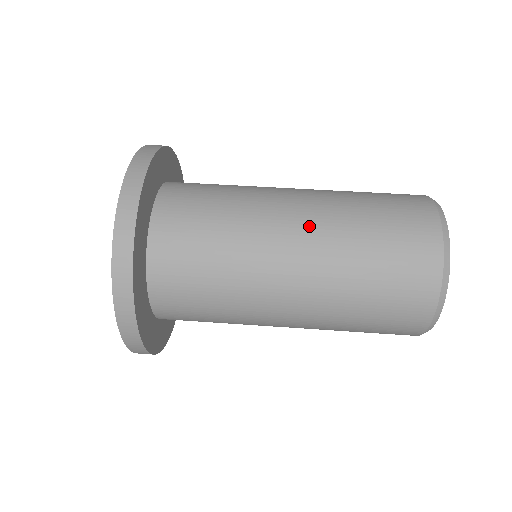
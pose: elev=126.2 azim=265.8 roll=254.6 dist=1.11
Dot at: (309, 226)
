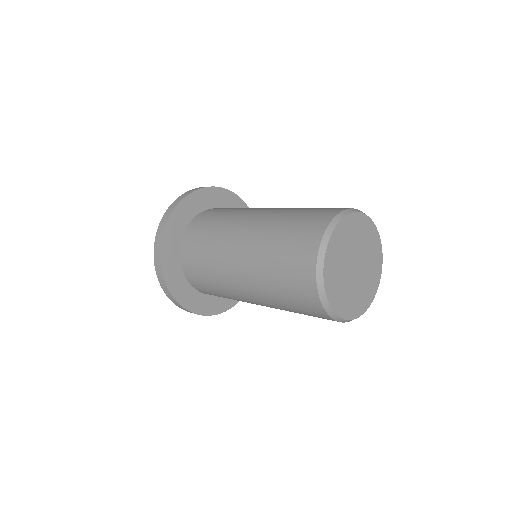
Dot at: (258, 220)
